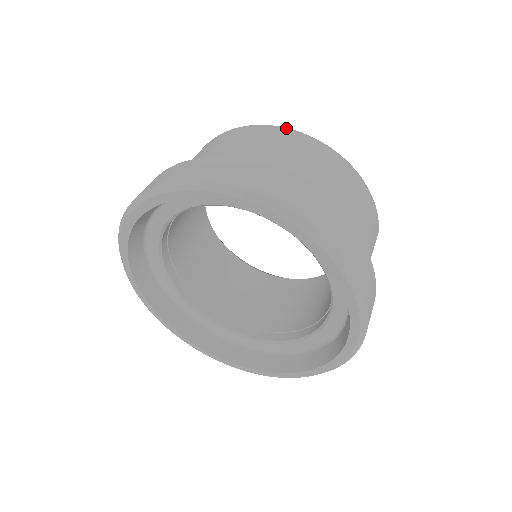
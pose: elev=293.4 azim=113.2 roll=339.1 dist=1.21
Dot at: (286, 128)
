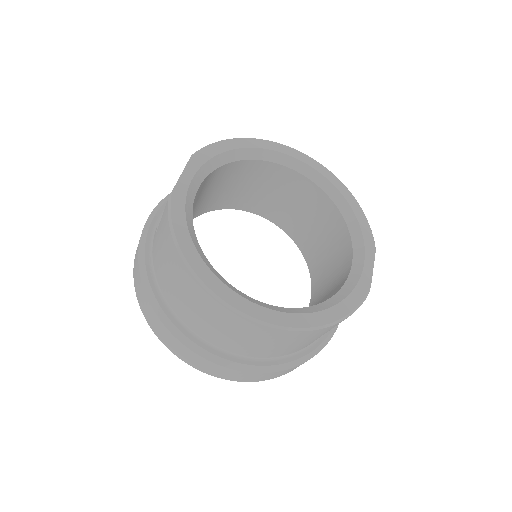
Dot at: (237, 314)
